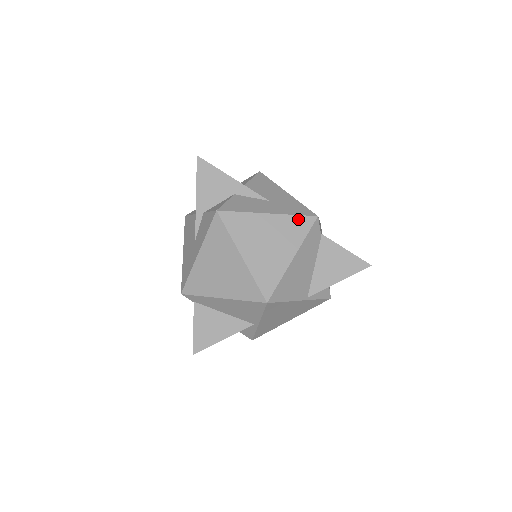
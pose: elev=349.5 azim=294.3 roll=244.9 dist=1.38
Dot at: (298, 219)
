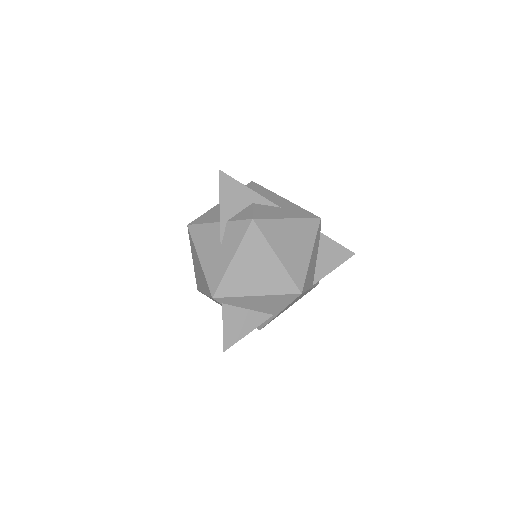
Dot at: (309, 221)
